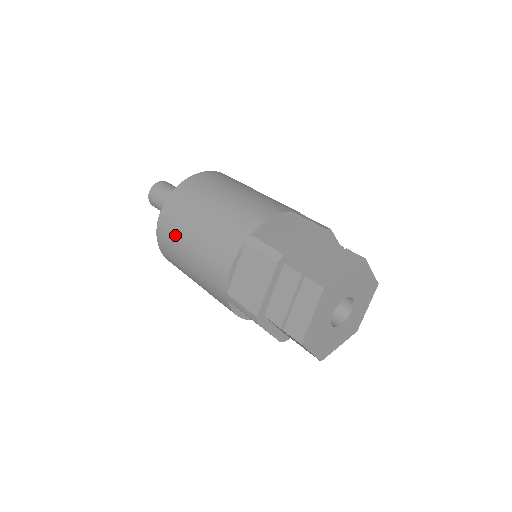
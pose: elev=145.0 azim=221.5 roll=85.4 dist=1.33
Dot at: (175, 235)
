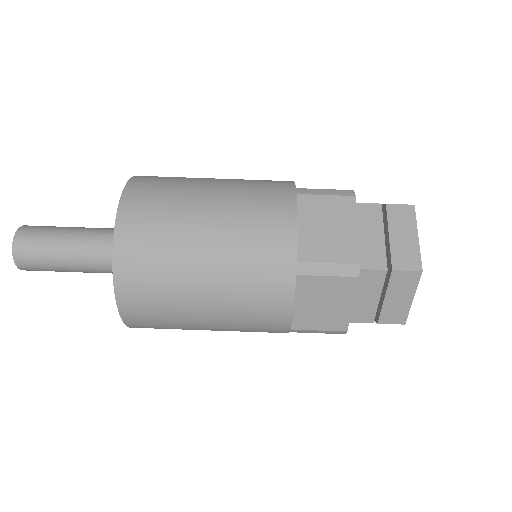
Dot at: (167, 311)
